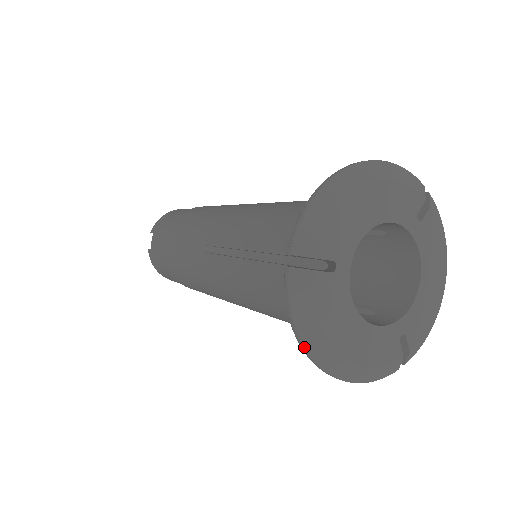
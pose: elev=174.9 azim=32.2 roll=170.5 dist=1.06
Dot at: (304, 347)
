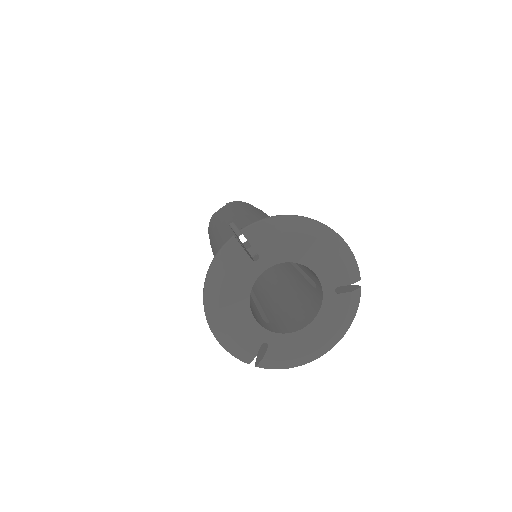
Dot at: (205, 285)
